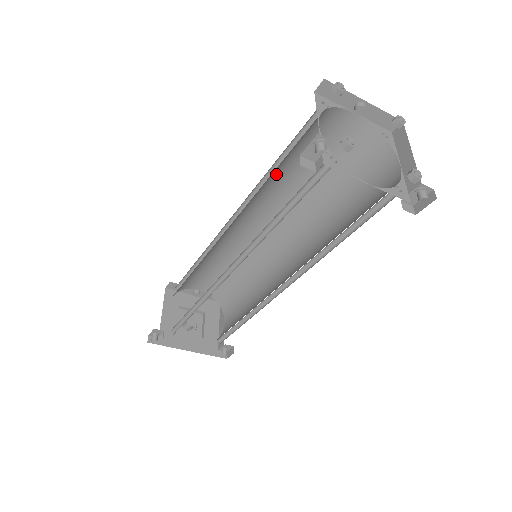
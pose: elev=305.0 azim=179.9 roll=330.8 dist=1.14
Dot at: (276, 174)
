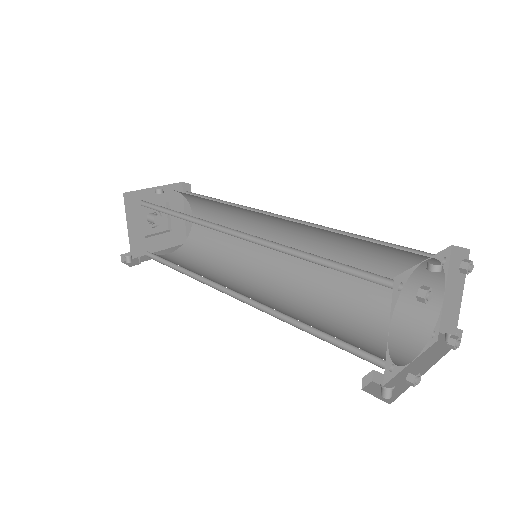
Dot at: occluded
